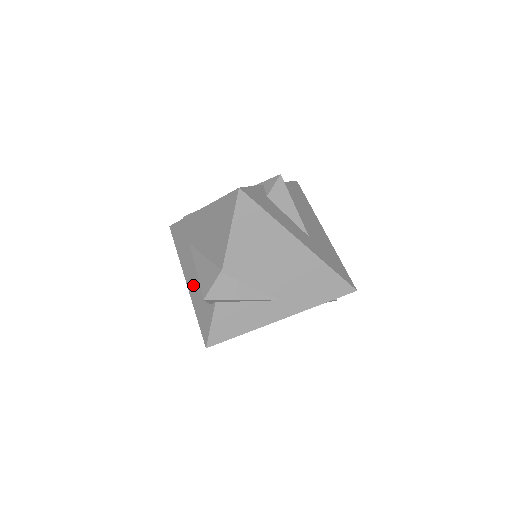
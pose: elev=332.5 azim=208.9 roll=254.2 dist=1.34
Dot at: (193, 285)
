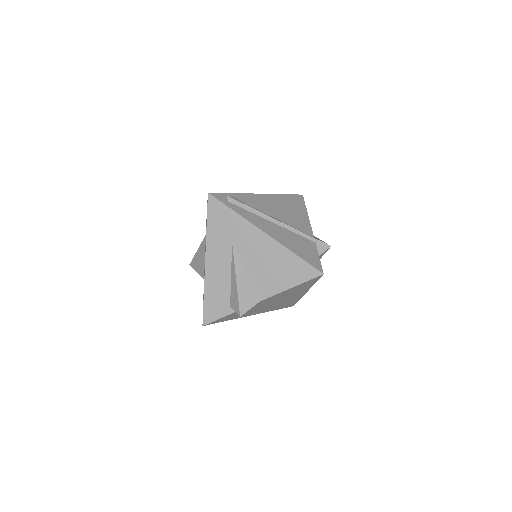
Dot at: (215, 274)
